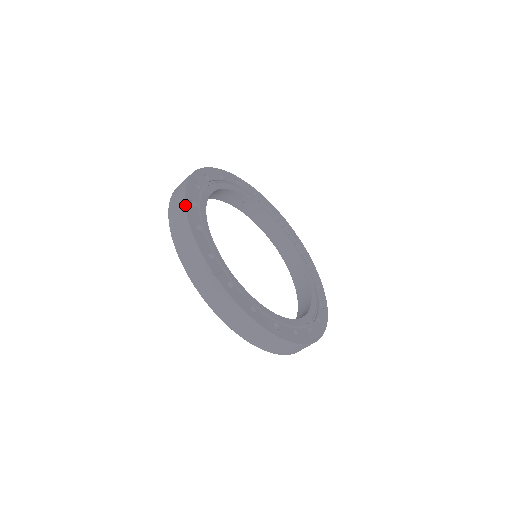
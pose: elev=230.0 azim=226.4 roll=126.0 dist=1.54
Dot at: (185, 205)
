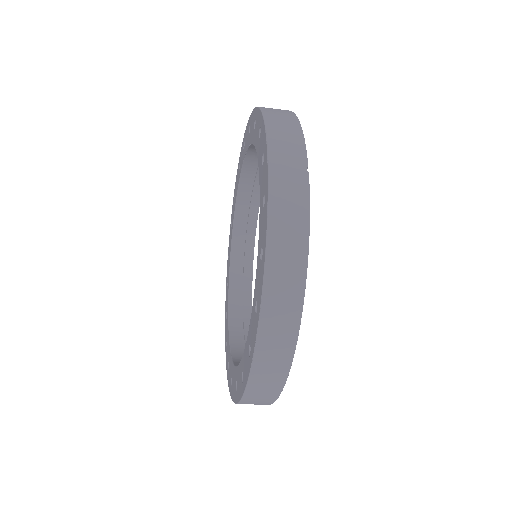
Dot at: (293, 112)
